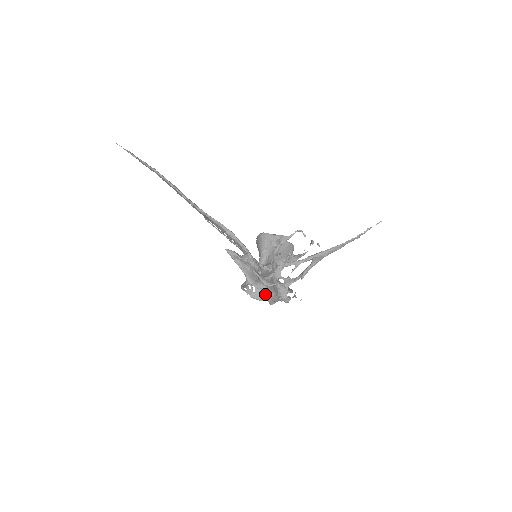
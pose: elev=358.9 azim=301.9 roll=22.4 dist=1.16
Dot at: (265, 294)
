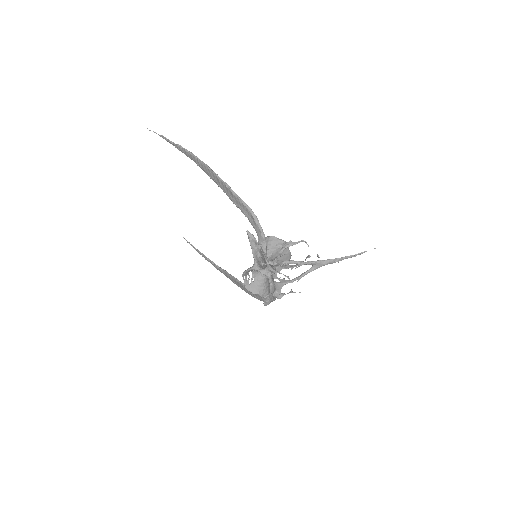
Dot at: (259, 288)
